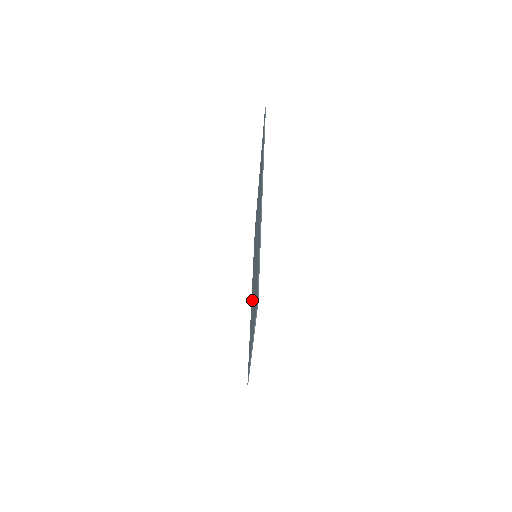
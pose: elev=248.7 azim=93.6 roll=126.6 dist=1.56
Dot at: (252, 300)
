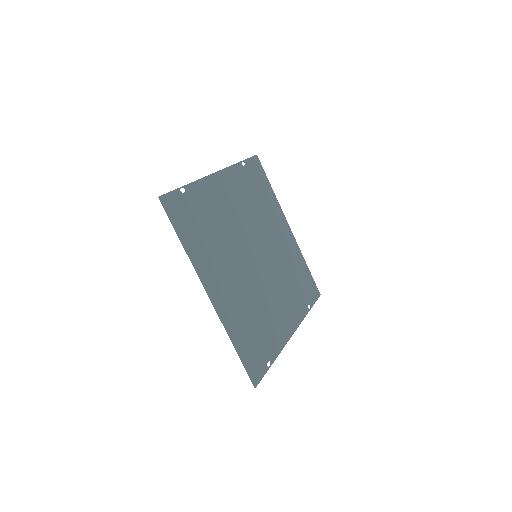
Dot at: (281, 261)
